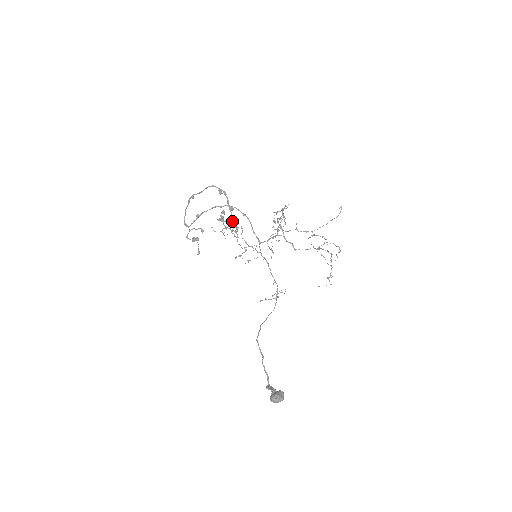
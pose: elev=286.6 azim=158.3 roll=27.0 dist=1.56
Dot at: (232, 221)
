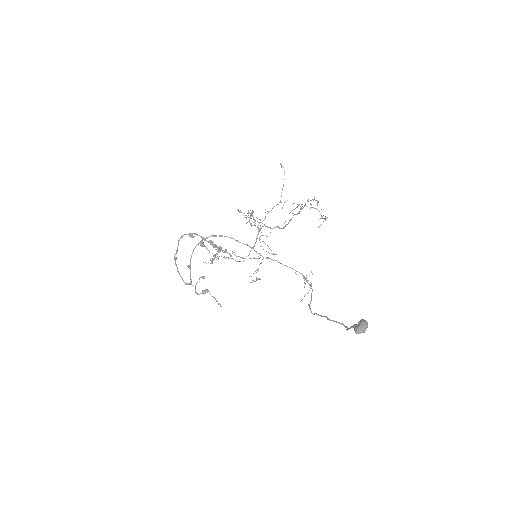
Dot at: occluded
